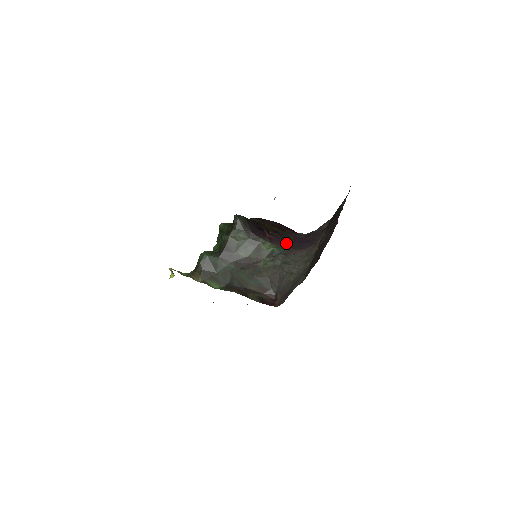
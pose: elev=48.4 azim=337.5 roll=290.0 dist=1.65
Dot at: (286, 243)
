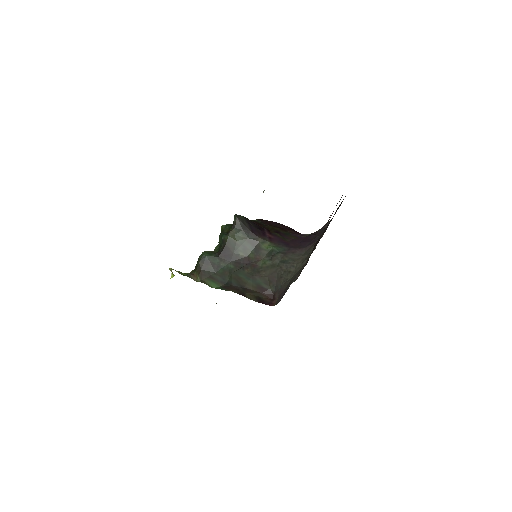
Dot at: (286, 243)
